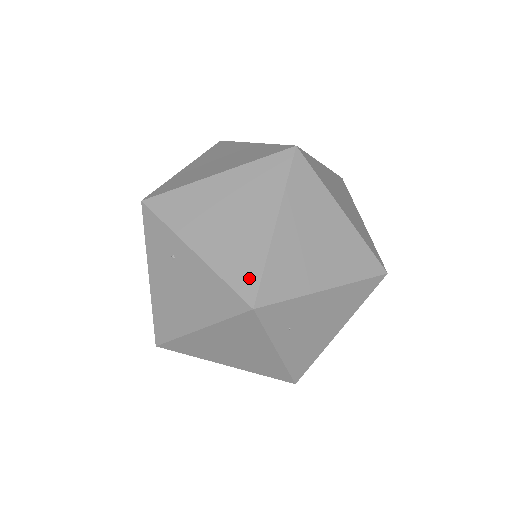
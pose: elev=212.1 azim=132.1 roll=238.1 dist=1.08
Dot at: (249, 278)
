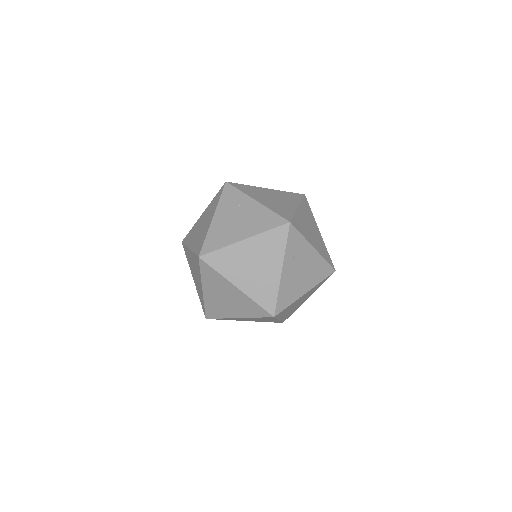
Dot at: (287, 215)
